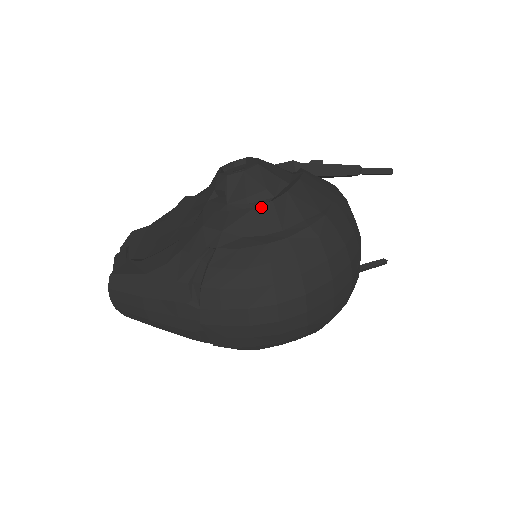
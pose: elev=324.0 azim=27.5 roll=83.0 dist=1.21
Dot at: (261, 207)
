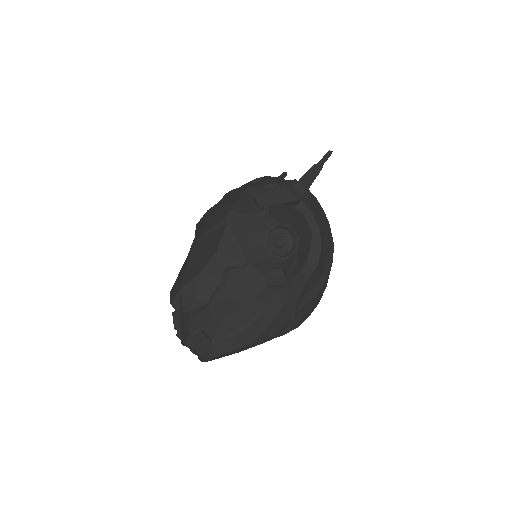
Dot at: (313, 272)
